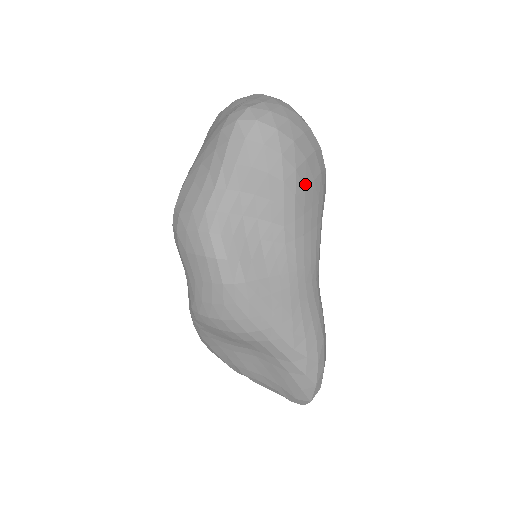
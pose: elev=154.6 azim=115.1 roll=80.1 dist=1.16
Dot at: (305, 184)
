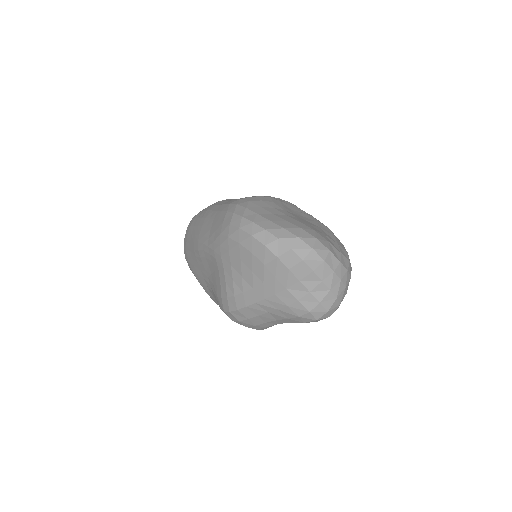
Dot at: occluded
